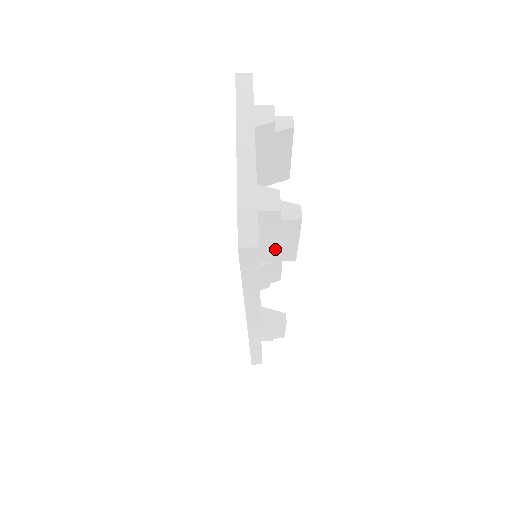
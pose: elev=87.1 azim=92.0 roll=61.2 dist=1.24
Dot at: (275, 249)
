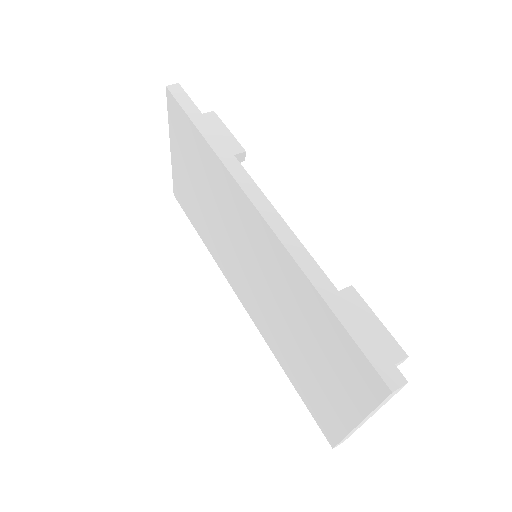
Dot at: occluded
